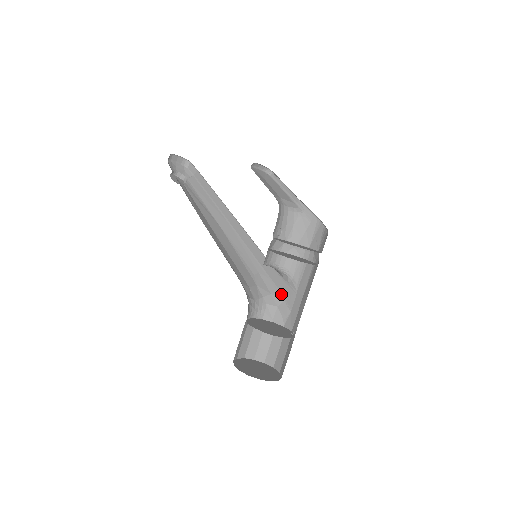
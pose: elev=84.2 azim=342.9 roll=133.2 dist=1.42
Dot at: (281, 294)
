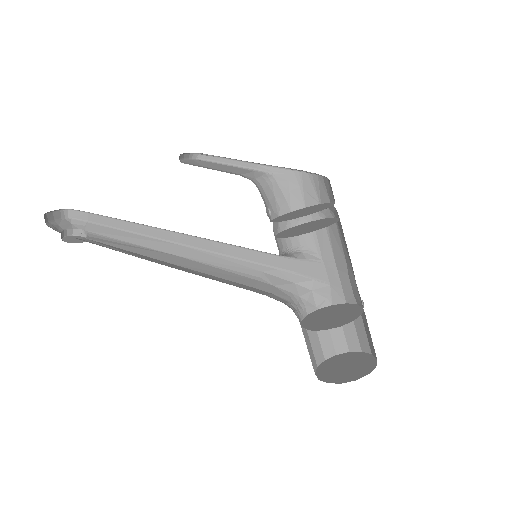
Dot at: (305, 276)
